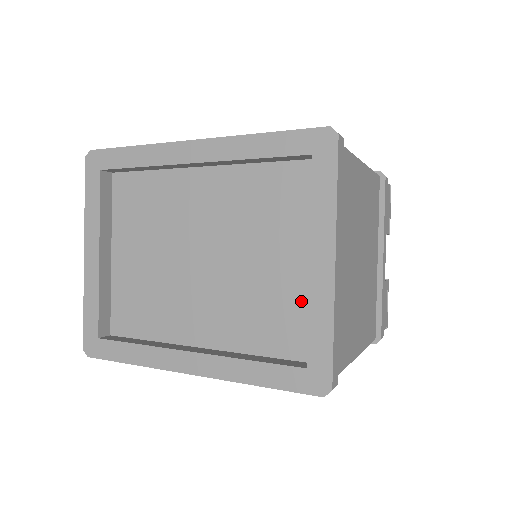
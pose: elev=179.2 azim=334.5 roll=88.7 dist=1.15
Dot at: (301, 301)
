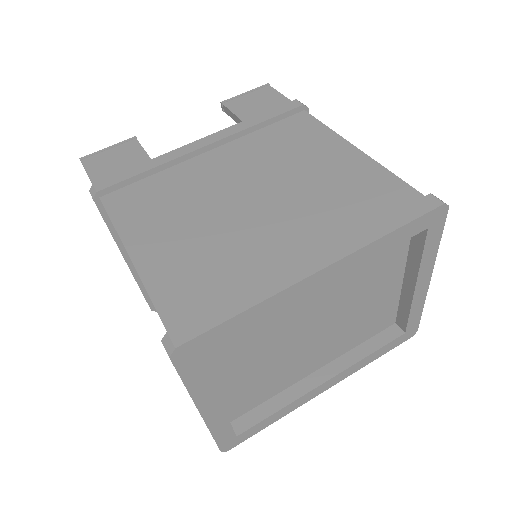
Dot at: (391, 302)
